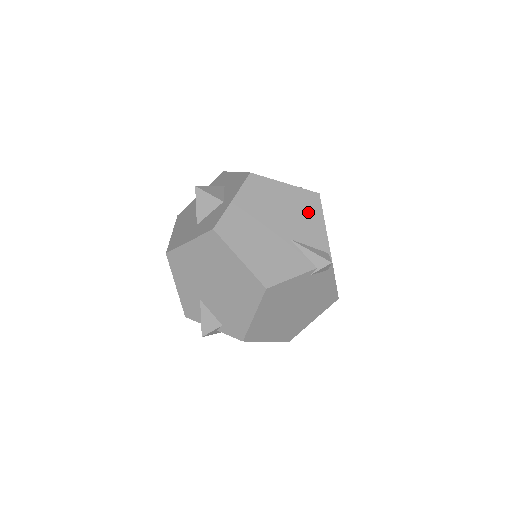
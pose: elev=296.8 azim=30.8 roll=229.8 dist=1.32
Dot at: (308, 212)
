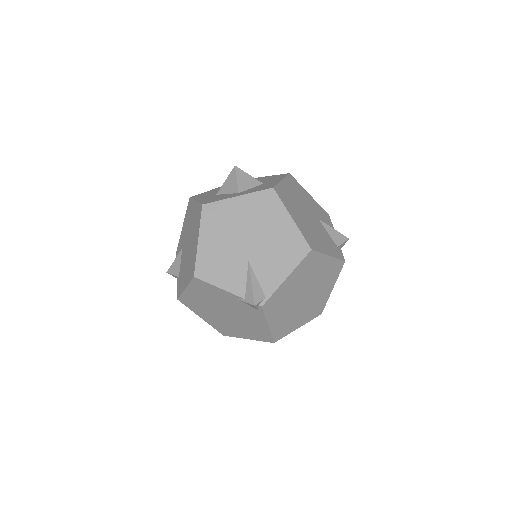
Dot at: (285, 255)
